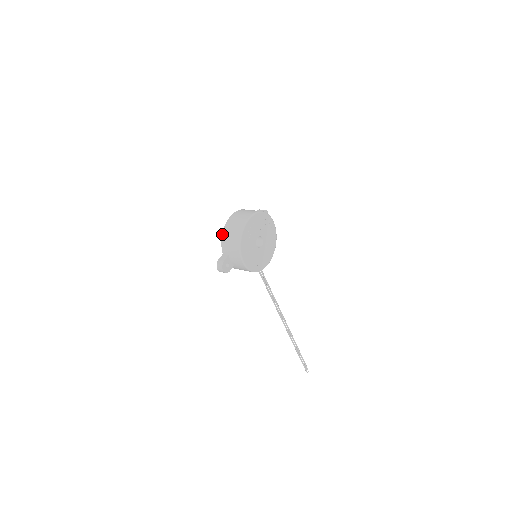
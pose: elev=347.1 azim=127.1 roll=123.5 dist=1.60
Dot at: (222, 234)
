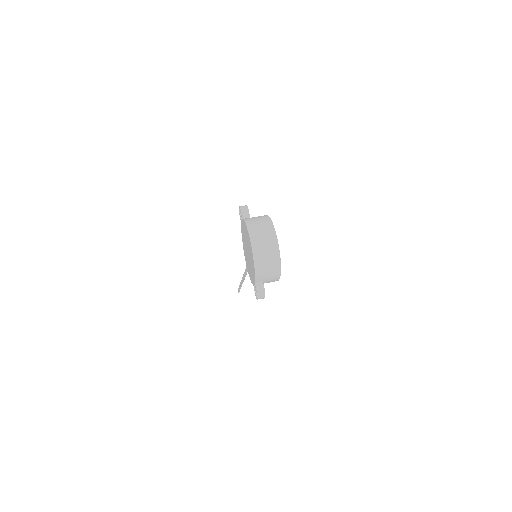
Dot at: (254, 267)
